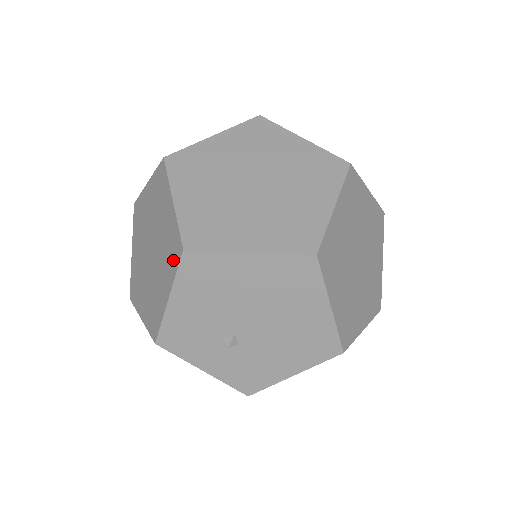
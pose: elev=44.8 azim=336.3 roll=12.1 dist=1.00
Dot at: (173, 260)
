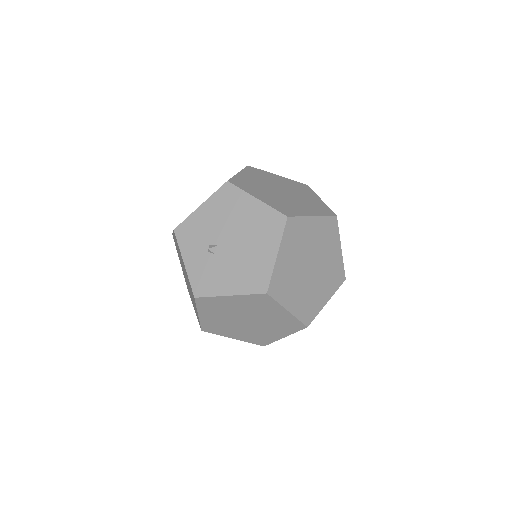
Dot at: occluded
